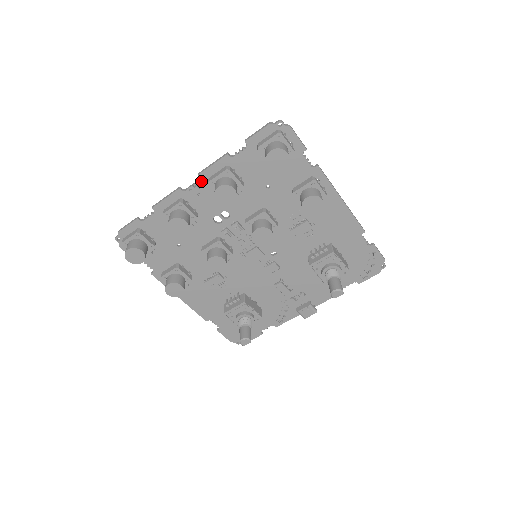
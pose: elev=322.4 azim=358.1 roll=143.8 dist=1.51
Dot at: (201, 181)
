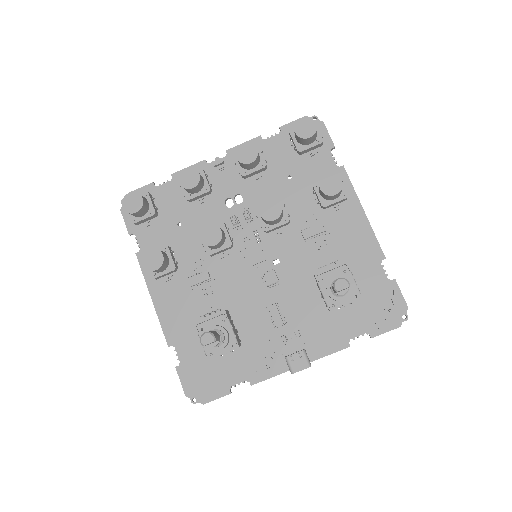
Dot at: (228, 157)
